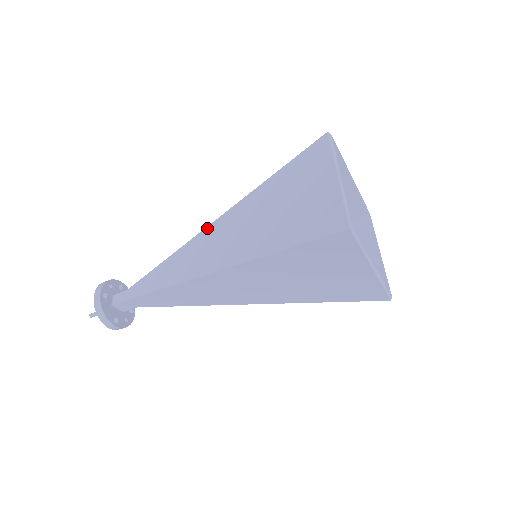
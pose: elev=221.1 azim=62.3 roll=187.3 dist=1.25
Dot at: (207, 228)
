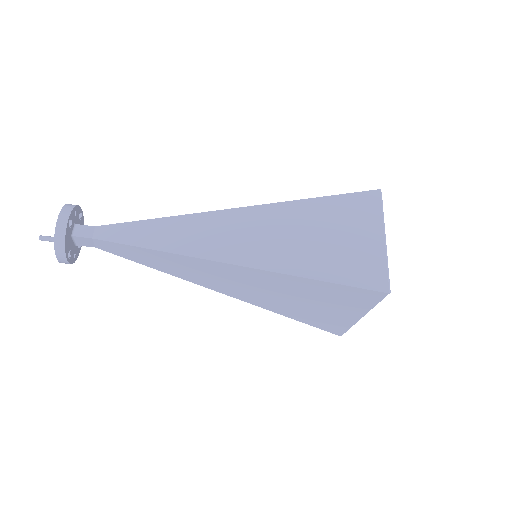
Dot at: (227, 211)
